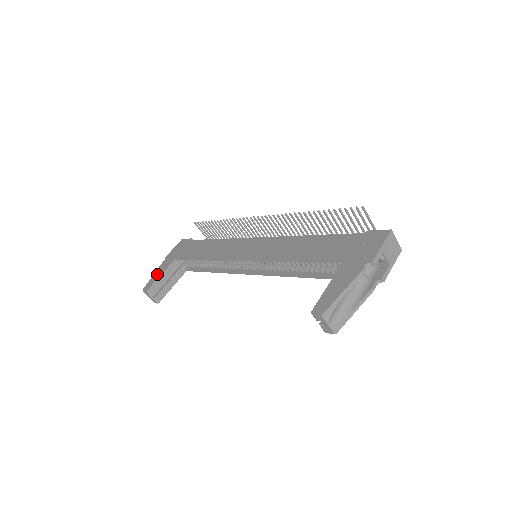
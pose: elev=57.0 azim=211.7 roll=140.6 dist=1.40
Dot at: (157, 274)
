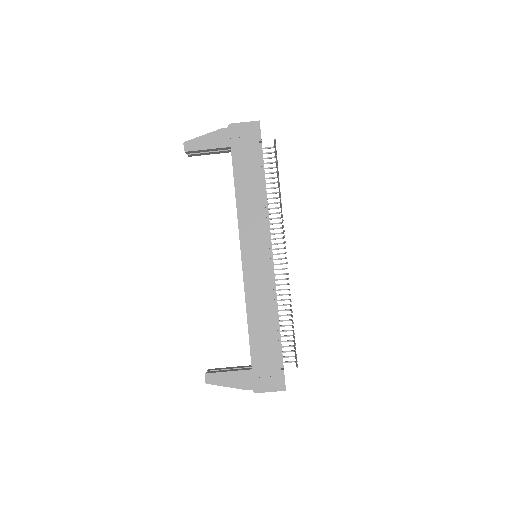
Dot at: (206, 142)
